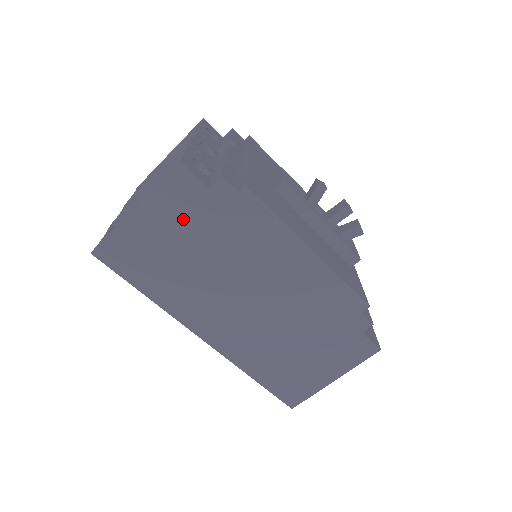
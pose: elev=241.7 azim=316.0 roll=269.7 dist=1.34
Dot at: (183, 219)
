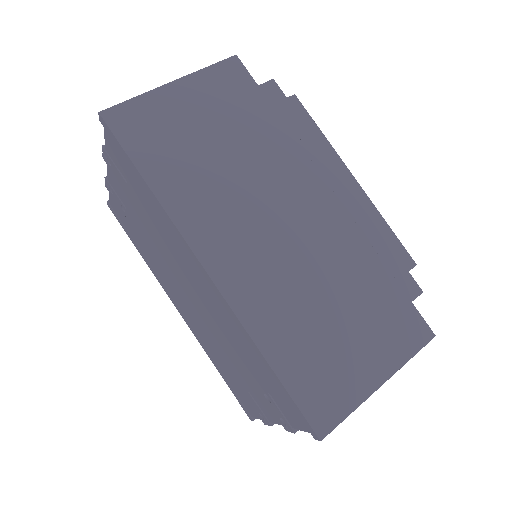
Dot at: (224, 107)
